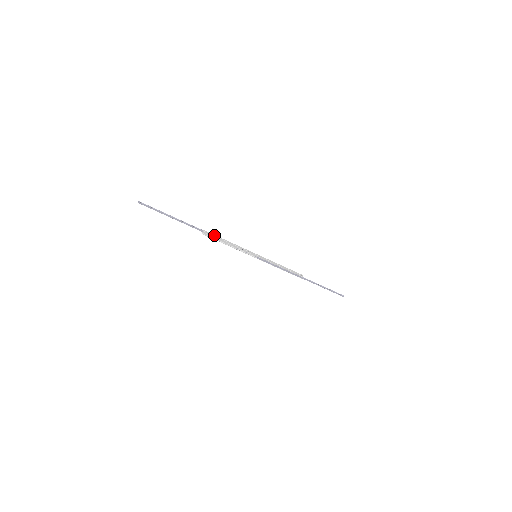
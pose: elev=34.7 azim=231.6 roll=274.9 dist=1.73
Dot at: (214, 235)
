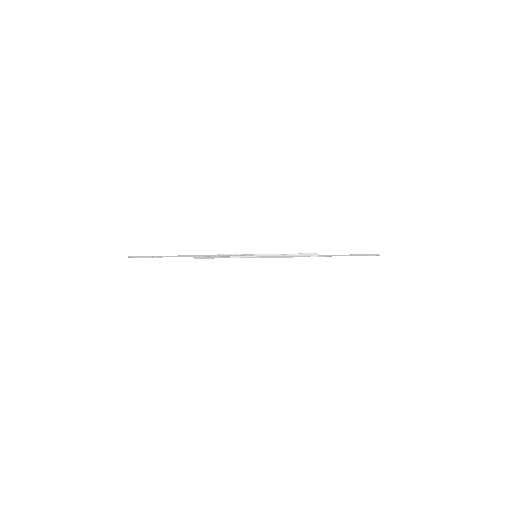
Dot at: (205, 257)
